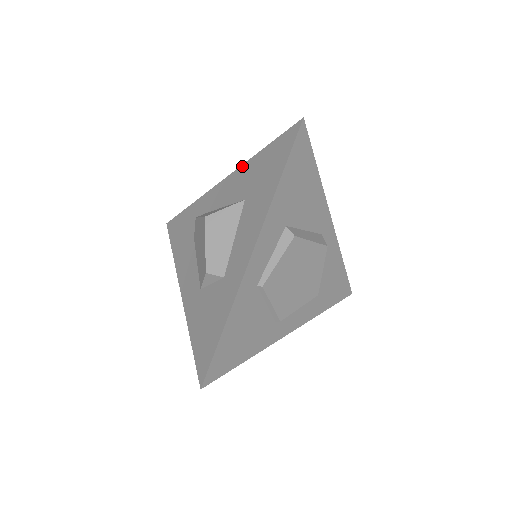
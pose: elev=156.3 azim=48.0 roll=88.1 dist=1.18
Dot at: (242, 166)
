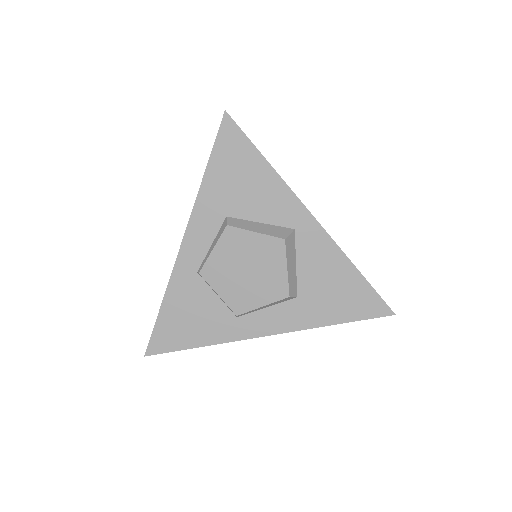
Dot at: occluded
